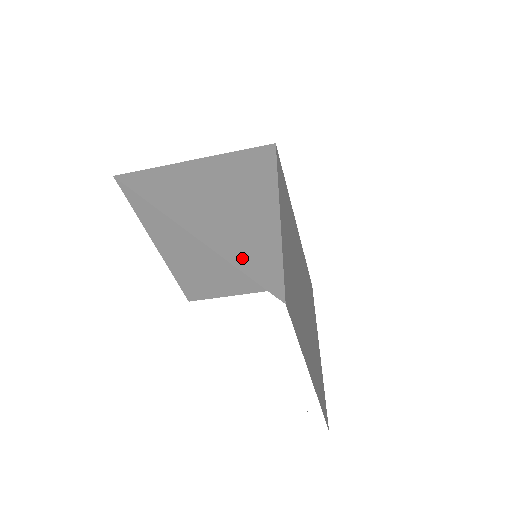
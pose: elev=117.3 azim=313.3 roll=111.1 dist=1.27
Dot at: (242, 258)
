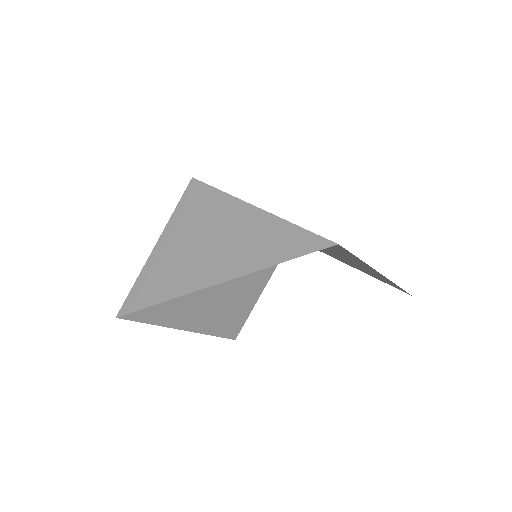
Dot at: (276, 255)
